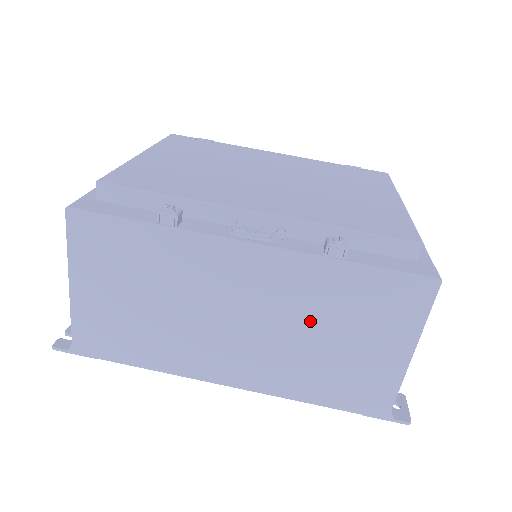
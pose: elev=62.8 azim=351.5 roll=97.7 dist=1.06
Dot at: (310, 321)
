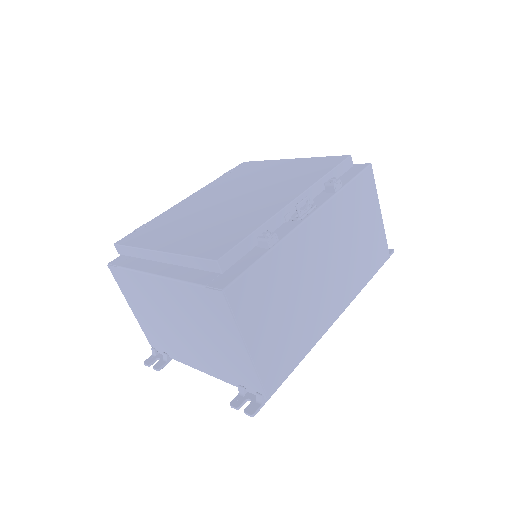
Dot at: (347, 235)
